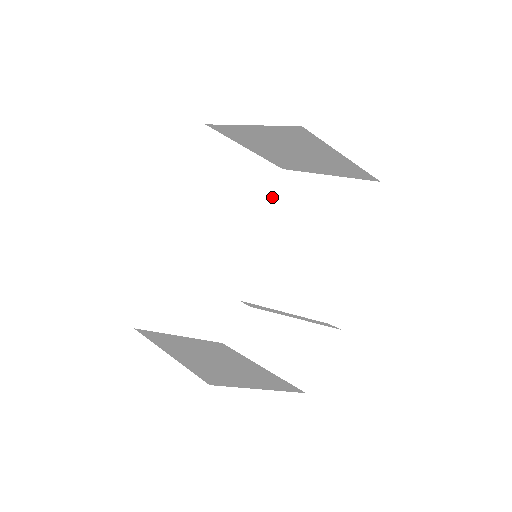
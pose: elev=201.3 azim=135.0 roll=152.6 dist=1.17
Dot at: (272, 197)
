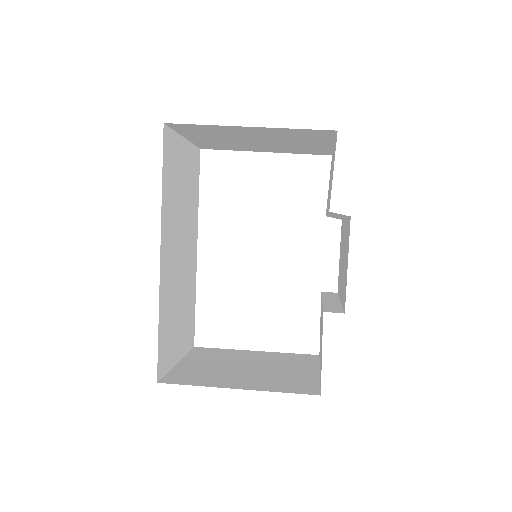
Dot at: occluded
